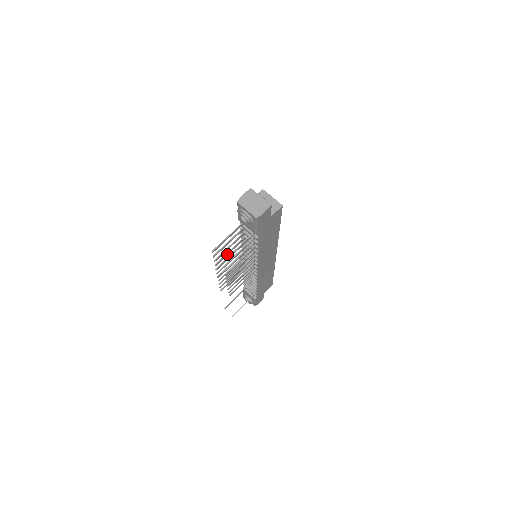
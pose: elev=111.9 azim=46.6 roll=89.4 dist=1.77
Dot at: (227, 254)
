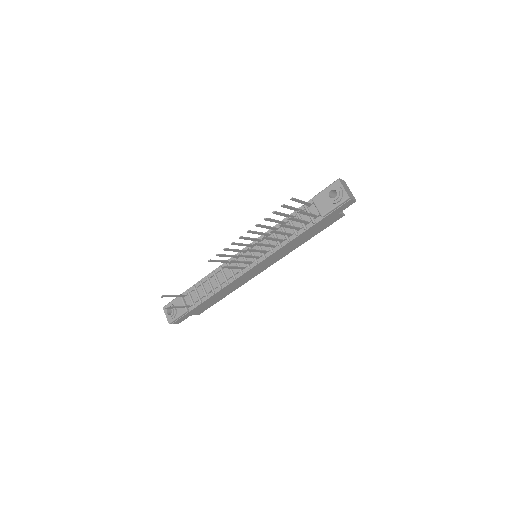
Dot at: (273, 220)
